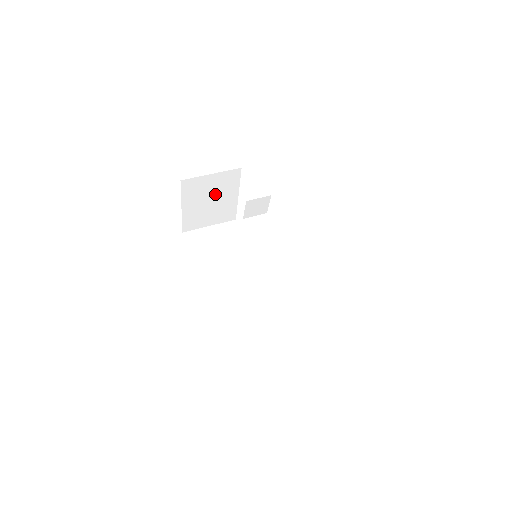
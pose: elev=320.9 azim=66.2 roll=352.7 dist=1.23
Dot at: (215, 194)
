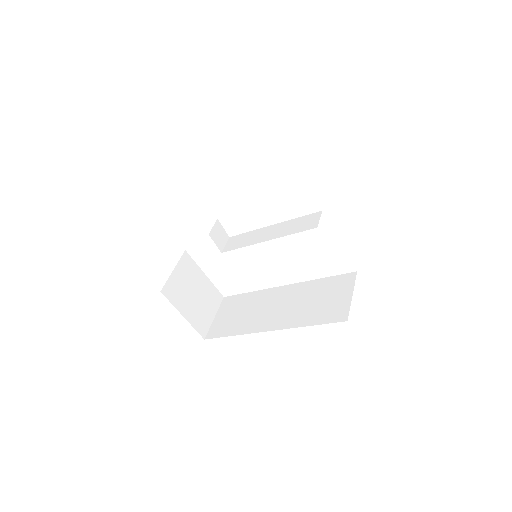
Dot at: (191, 286)
